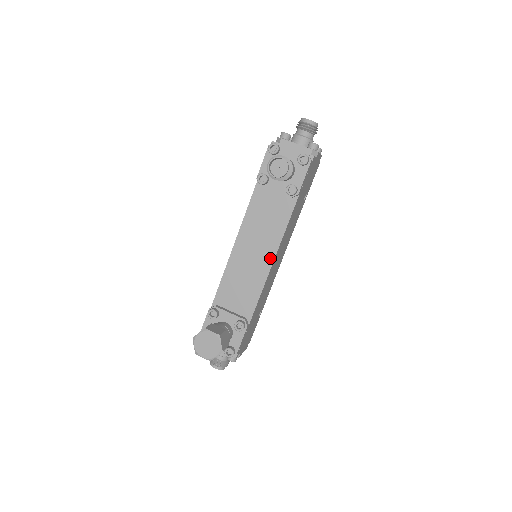
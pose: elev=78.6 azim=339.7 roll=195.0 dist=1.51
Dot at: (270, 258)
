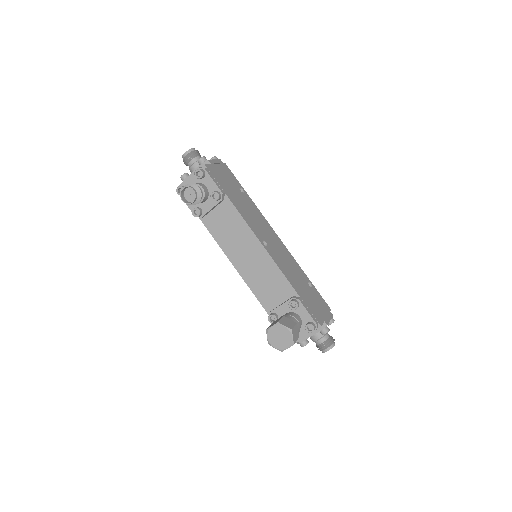
Dot at: (258, 246)
